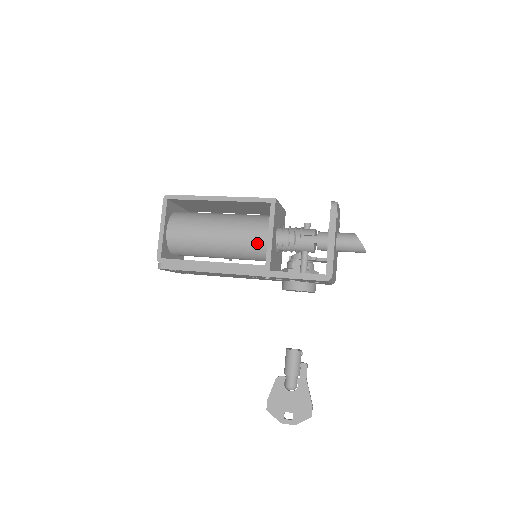
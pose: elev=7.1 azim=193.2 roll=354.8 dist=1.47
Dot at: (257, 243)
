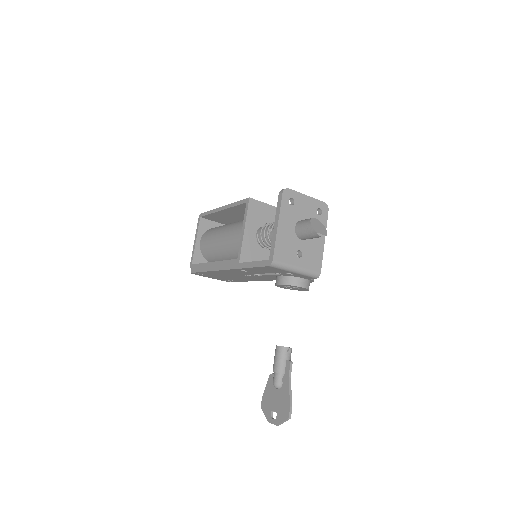
Dot at: occluded
